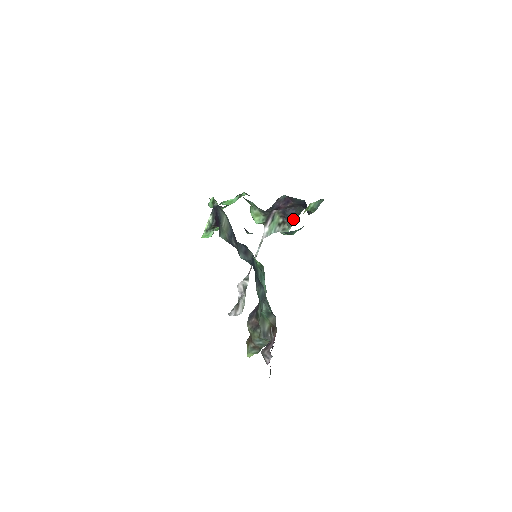
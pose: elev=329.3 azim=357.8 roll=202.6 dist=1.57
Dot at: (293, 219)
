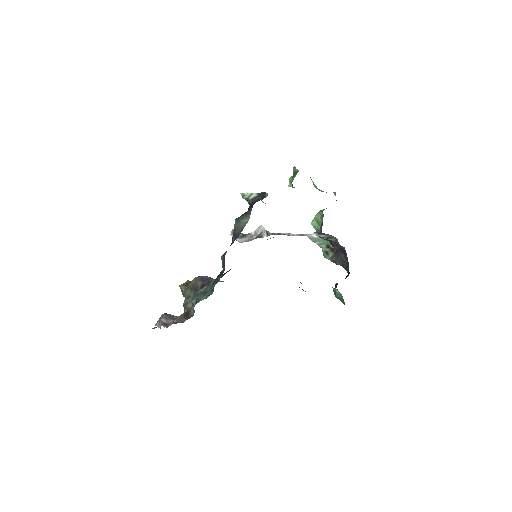
Dot at: (337, 261)
